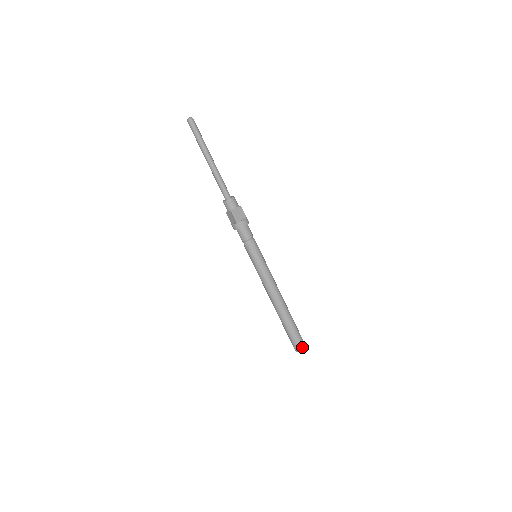
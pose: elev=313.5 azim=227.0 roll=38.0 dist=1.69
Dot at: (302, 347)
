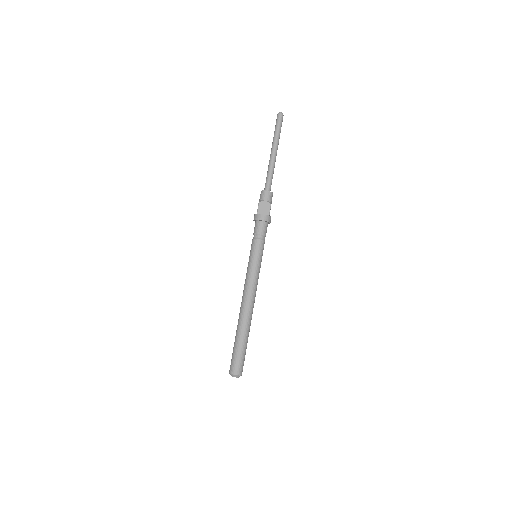
Dot at: (242, 371)
